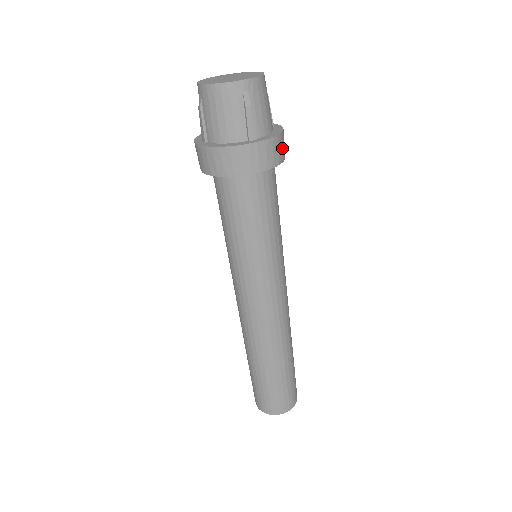
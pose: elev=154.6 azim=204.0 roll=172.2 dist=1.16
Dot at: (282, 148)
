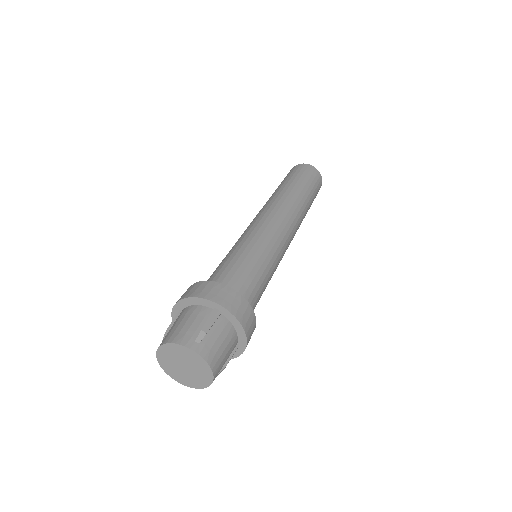
Dot at: (248, 318)
